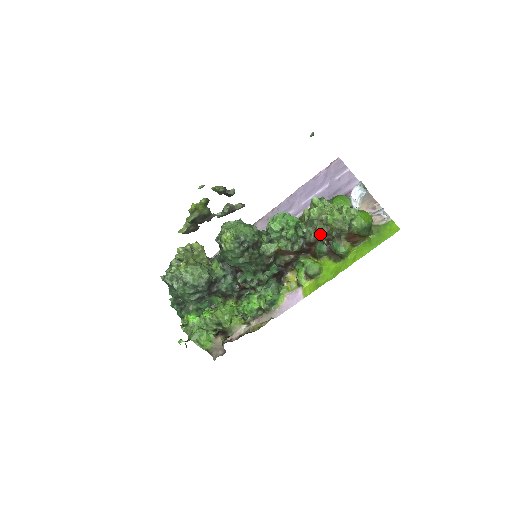
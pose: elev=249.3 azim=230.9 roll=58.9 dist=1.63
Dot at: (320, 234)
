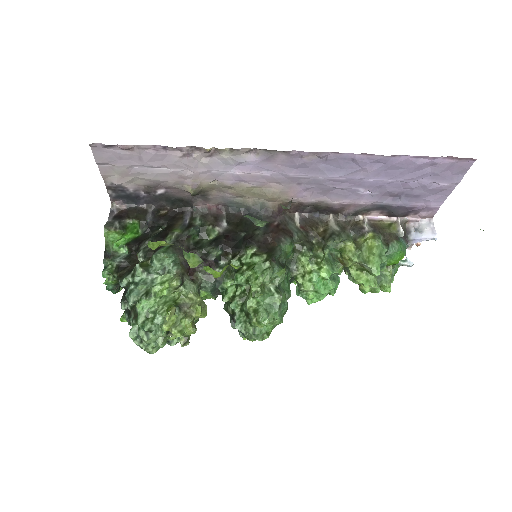
Dot at: occluded
